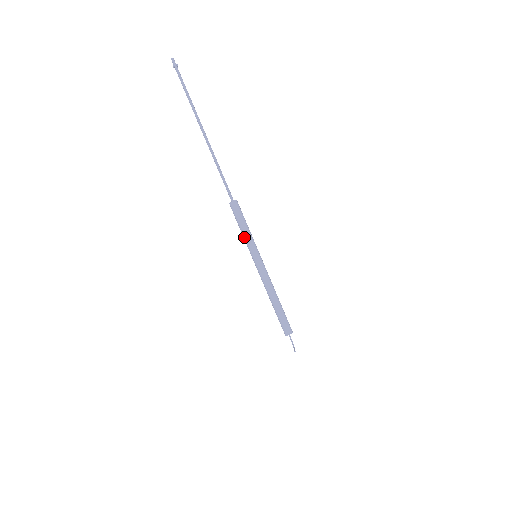
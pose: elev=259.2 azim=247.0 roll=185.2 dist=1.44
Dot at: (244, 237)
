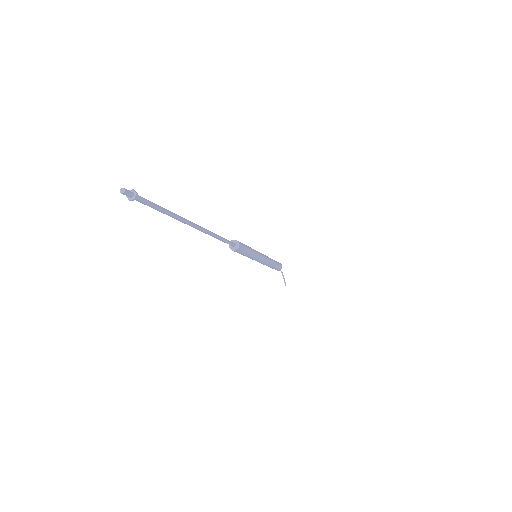
Dot at: occluded
